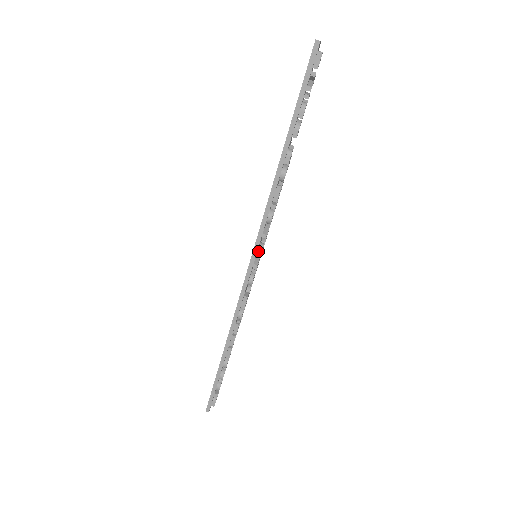
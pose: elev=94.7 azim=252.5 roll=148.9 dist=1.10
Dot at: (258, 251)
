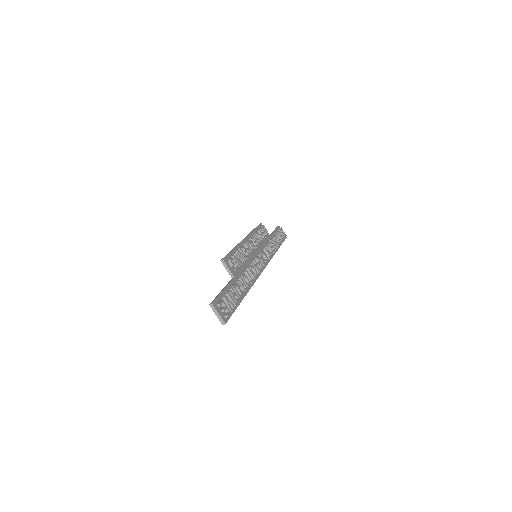
Dot at: (261, 269)
